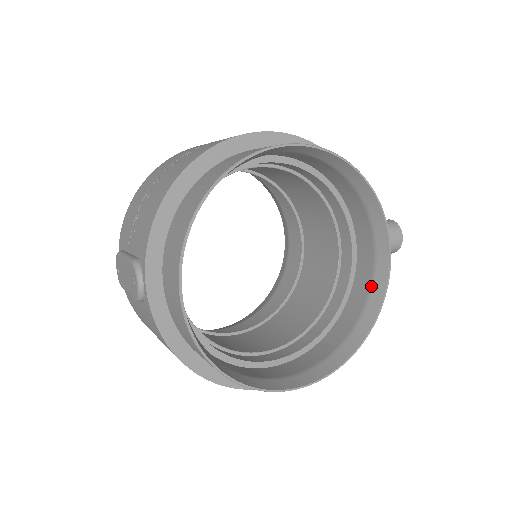
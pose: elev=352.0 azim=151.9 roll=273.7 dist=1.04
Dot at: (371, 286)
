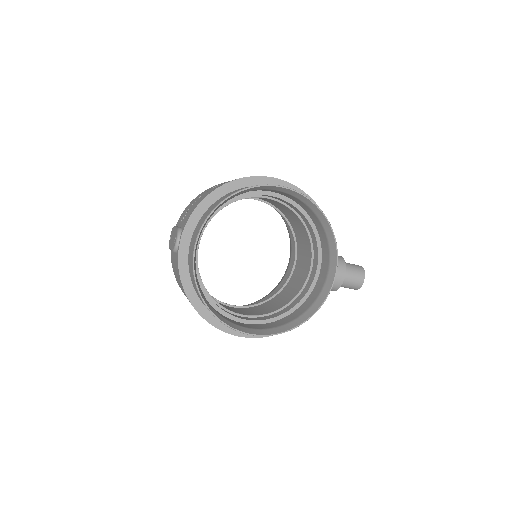
Dot at: (320, 293)
